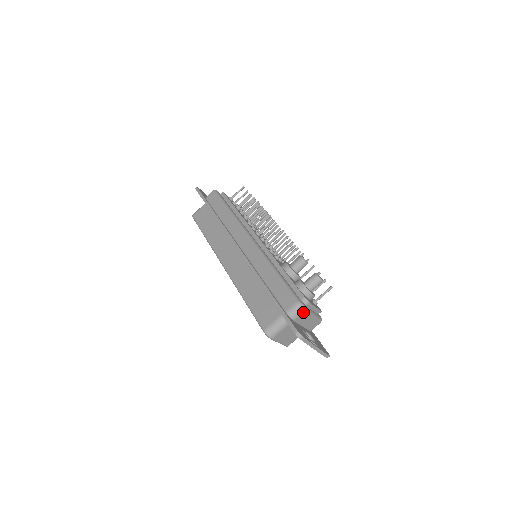
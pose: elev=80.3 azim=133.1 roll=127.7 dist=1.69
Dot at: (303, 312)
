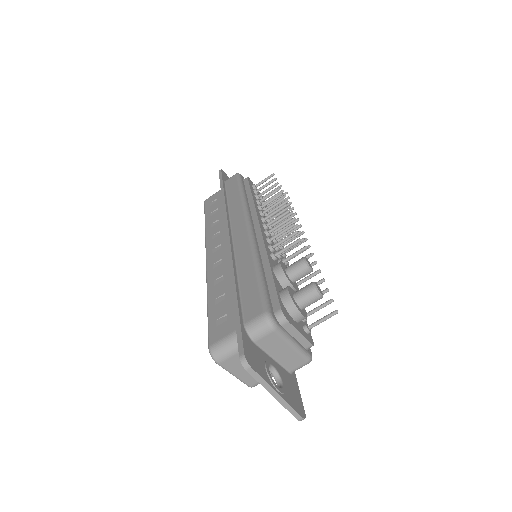
Dot at: (271, 331)
